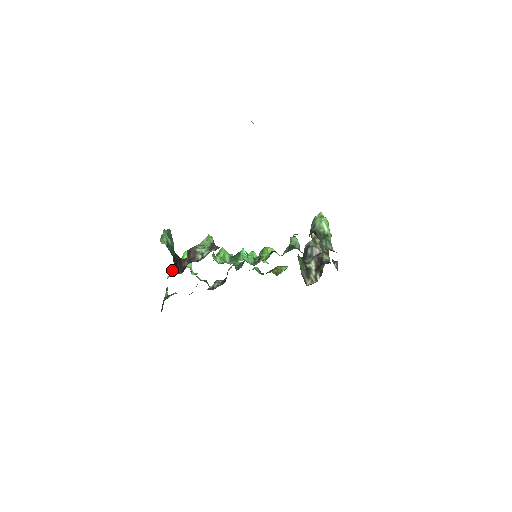
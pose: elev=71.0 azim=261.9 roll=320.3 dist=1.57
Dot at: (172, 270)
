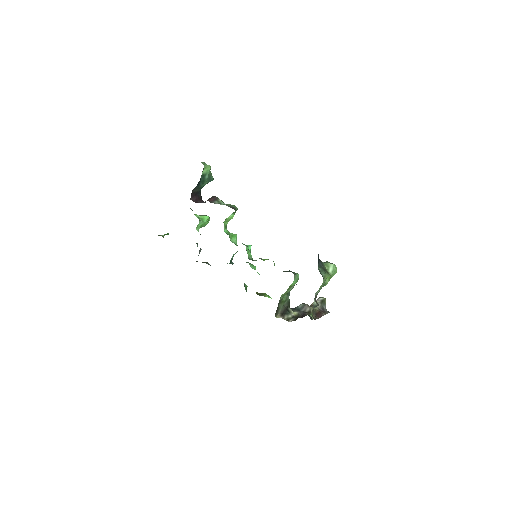
Dot at: occluded
